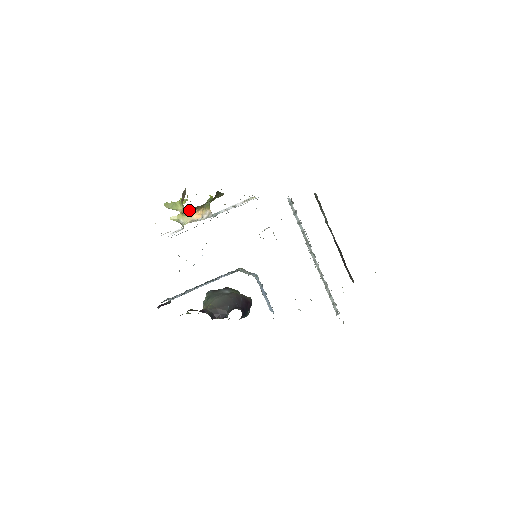
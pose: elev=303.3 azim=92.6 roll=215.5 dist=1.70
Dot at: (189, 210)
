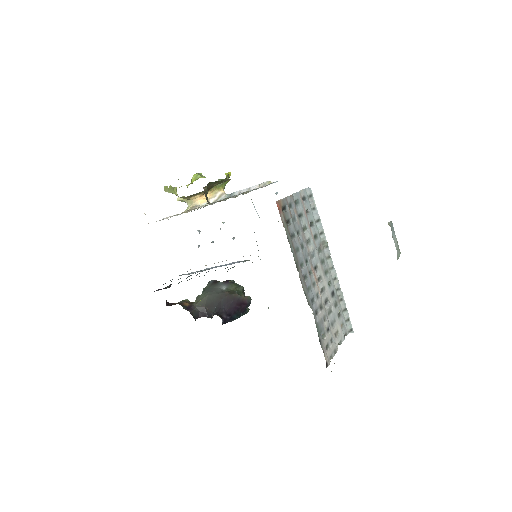
Dot at: (187, 197)
